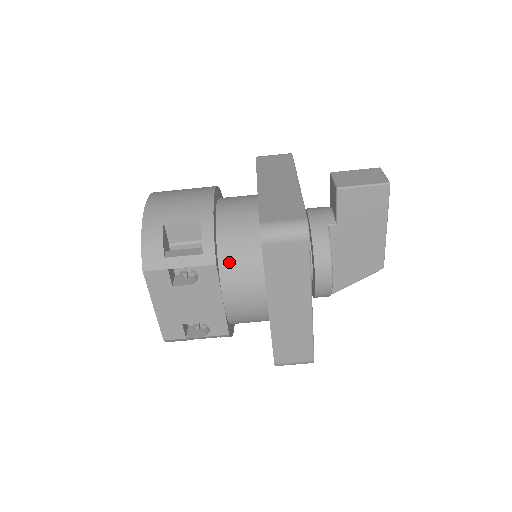
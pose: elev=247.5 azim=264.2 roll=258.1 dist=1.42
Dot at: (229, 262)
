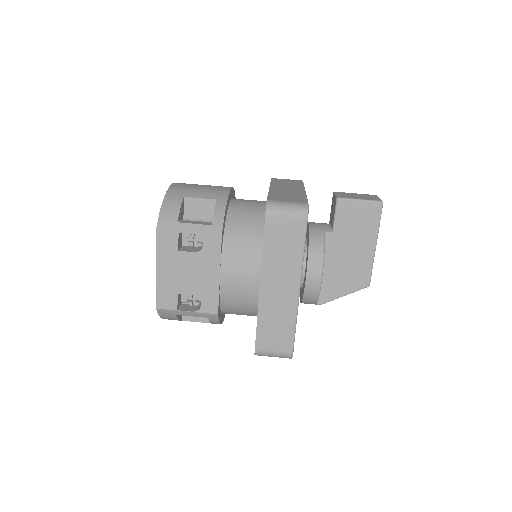
Dot at: (233, 240)
